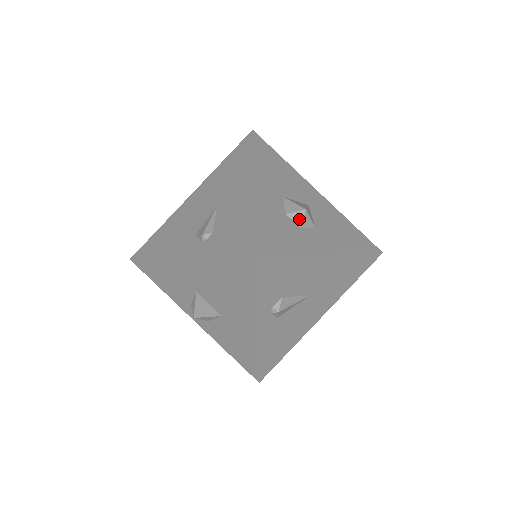
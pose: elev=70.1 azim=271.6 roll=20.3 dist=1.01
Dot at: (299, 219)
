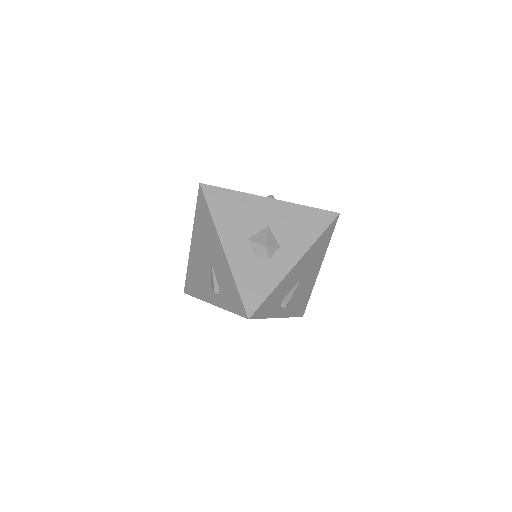
Dot at: (265, 255)
